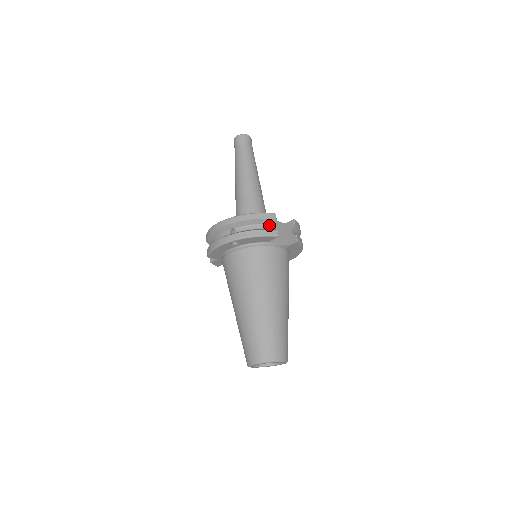
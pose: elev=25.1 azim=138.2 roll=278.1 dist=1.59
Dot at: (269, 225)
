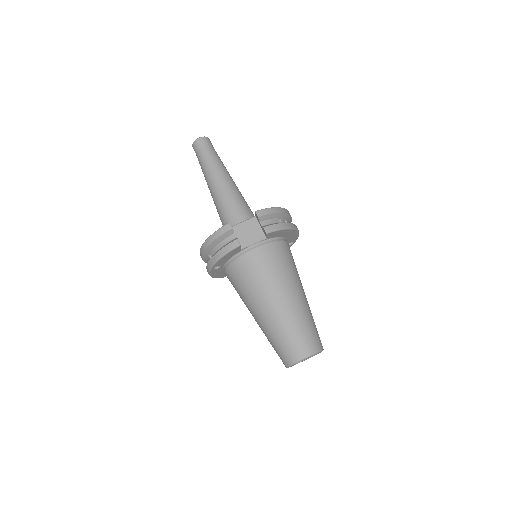
Dot at: (231, 236)
